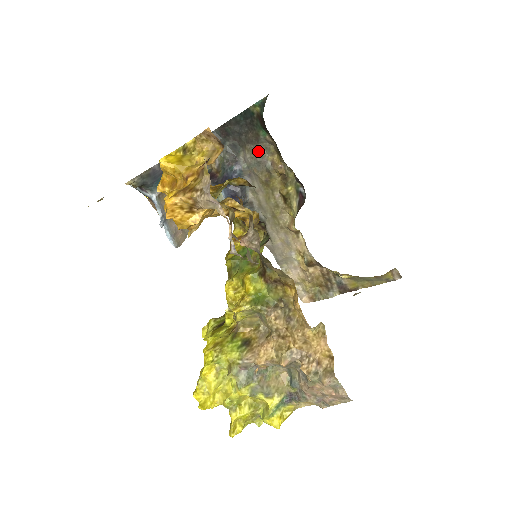
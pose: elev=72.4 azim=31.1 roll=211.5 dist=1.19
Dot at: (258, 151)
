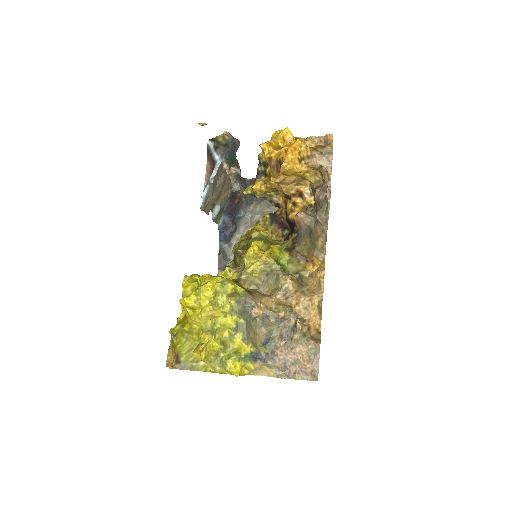
Dot at: (268, 210)
